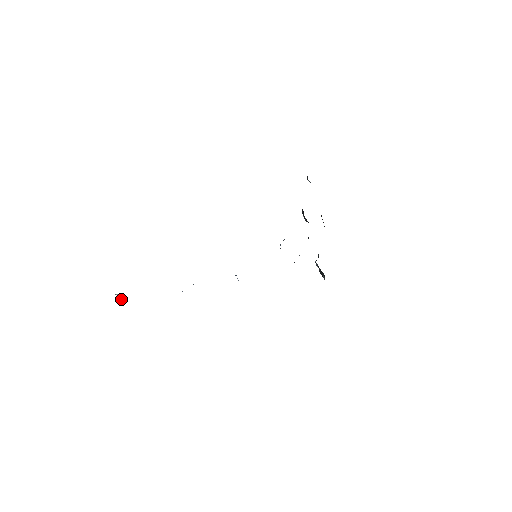
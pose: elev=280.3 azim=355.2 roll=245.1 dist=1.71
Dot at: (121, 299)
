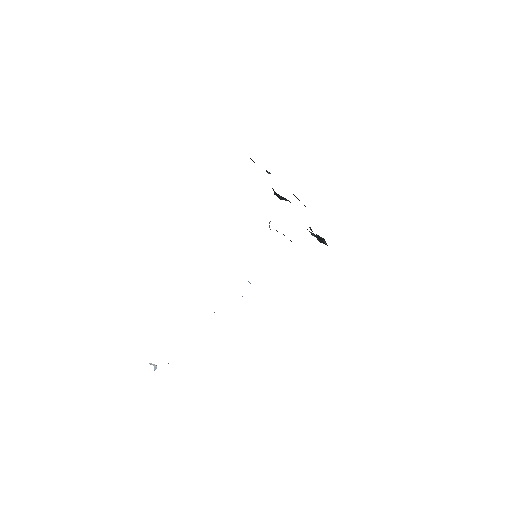
Dot at: (156, 366)
